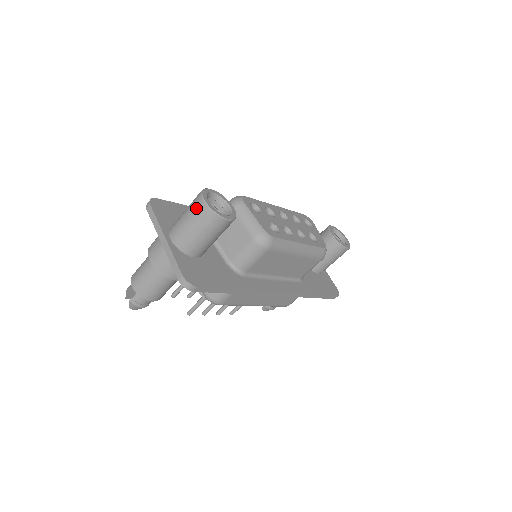
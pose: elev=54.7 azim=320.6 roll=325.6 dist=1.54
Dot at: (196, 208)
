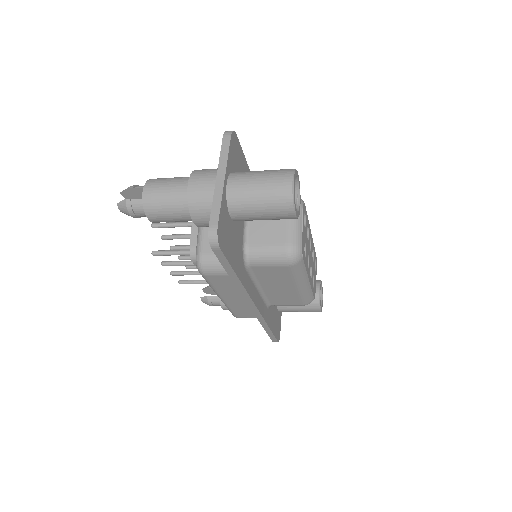
Dot at: (279, 179)
